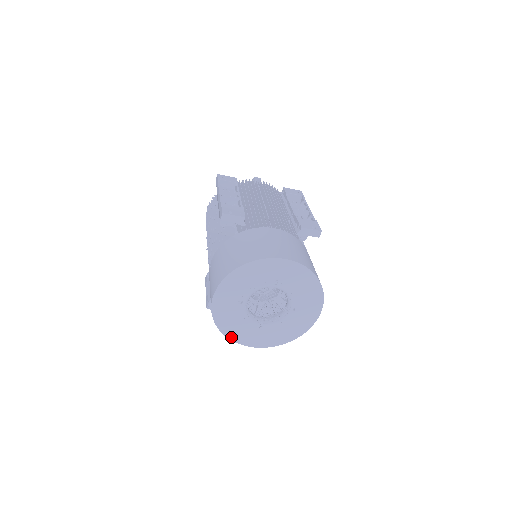
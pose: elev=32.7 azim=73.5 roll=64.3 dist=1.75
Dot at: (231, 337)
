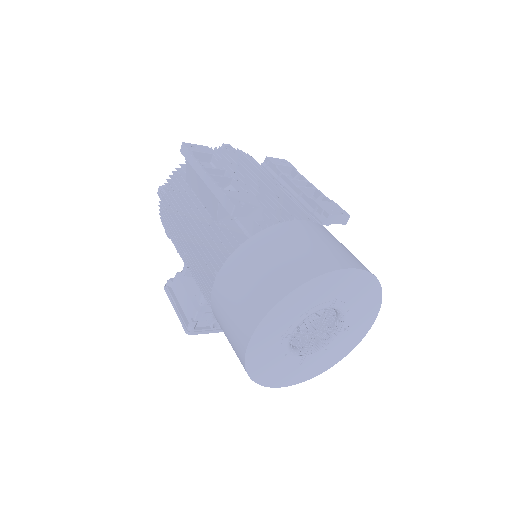
Dot at: (263, 382)
